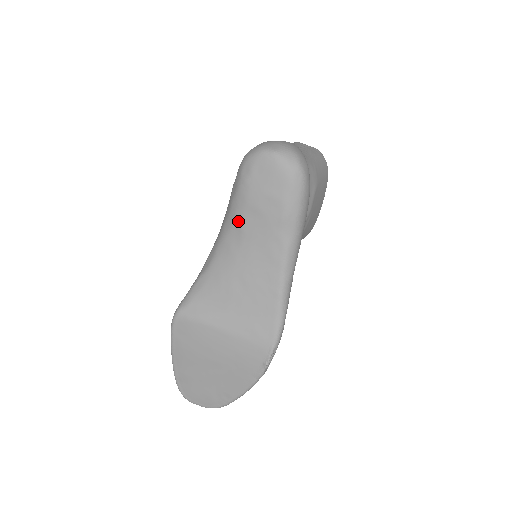
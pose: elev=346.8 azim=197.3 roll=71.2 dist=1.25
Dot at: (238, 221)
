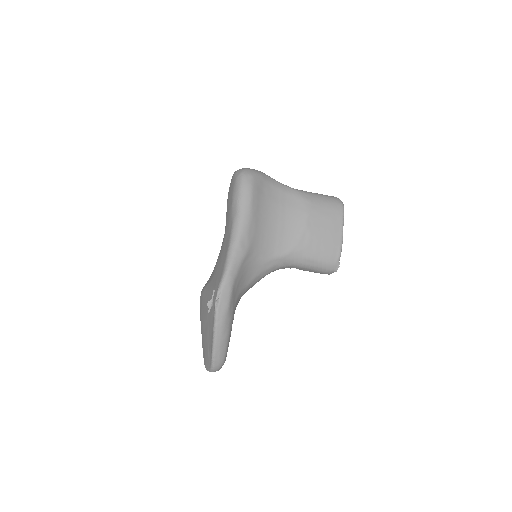
Dot at: occluded
